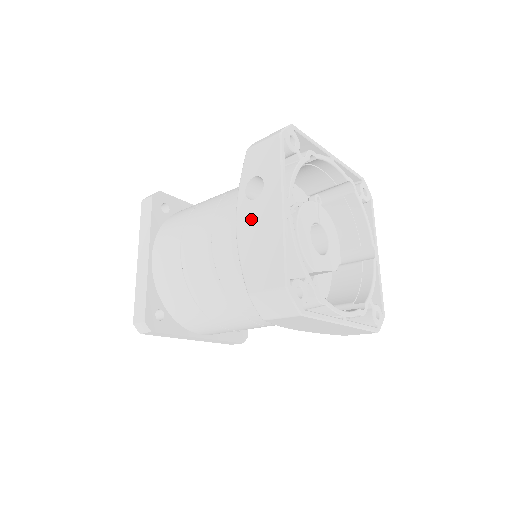
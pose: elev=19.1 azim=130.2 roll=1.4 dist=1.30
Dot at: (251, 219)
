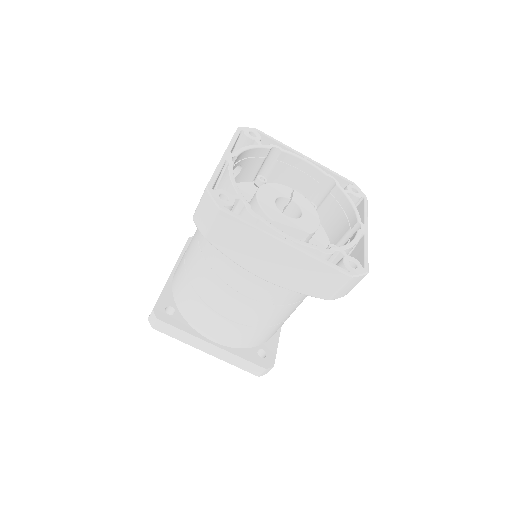
Dot at: occluded
